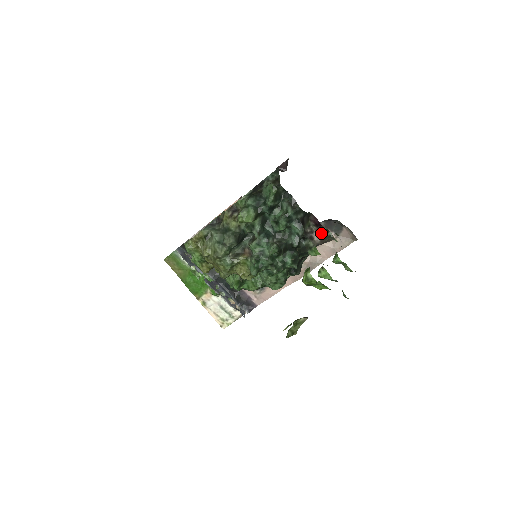
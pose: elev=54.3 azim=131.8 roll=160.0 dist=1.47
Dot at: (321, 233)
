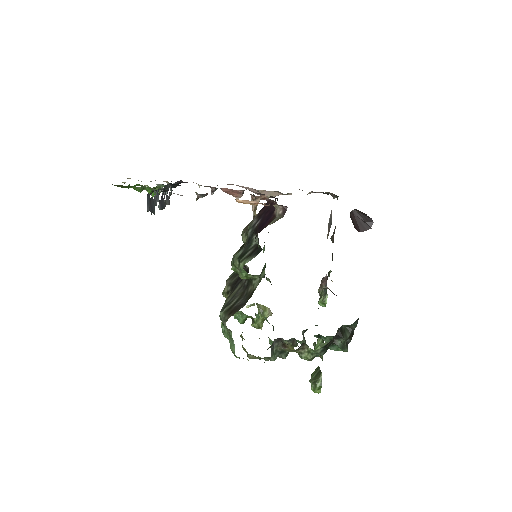
Dot at: occluded
